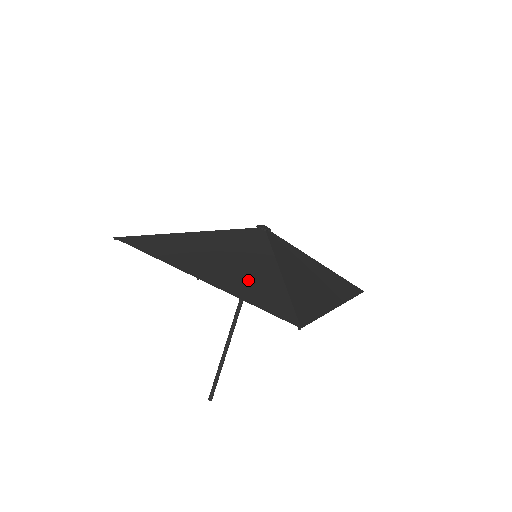
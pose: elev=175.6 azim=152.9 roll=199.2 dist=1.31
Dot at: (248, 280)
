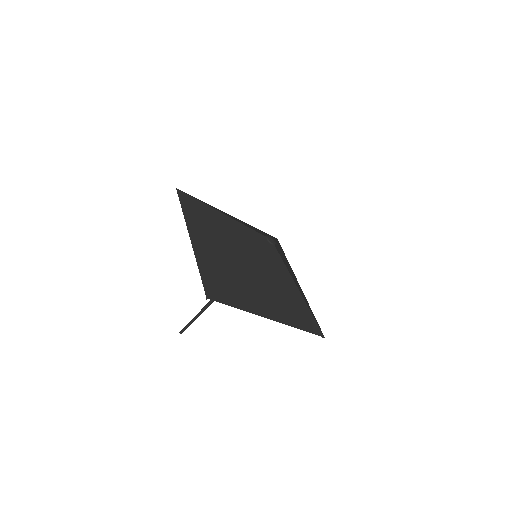
Dot at: (215, 257)
